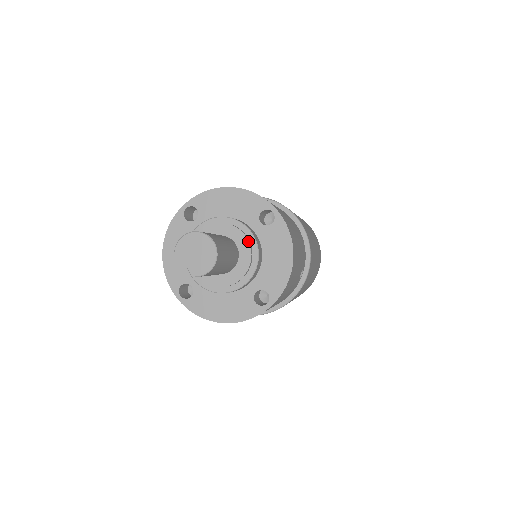
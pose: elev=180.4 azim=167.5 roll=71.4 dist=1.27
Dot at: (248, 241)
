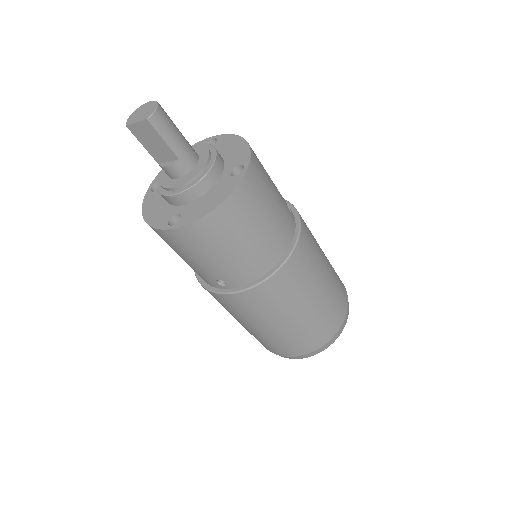
Dot at: (200, 145)
